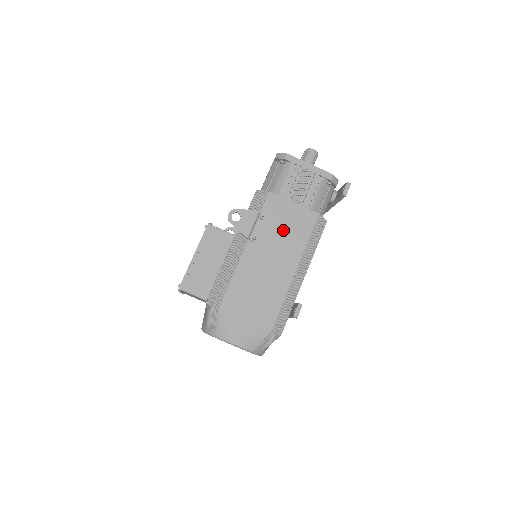
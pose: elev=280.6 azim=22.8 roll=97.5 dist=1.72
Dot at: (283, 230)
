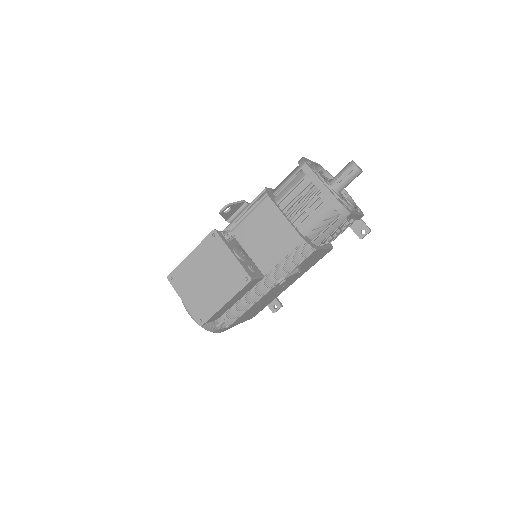
Dot at: (303, 268)
